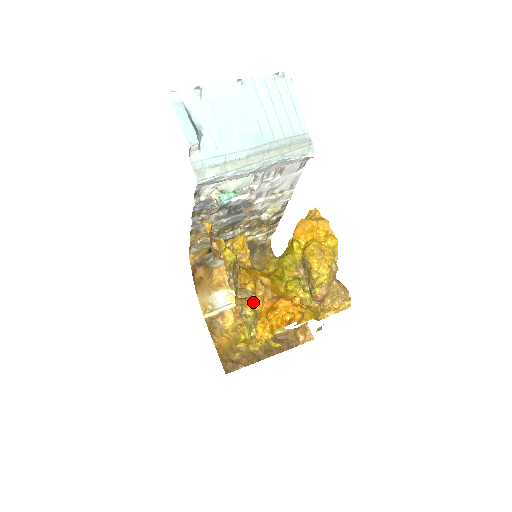
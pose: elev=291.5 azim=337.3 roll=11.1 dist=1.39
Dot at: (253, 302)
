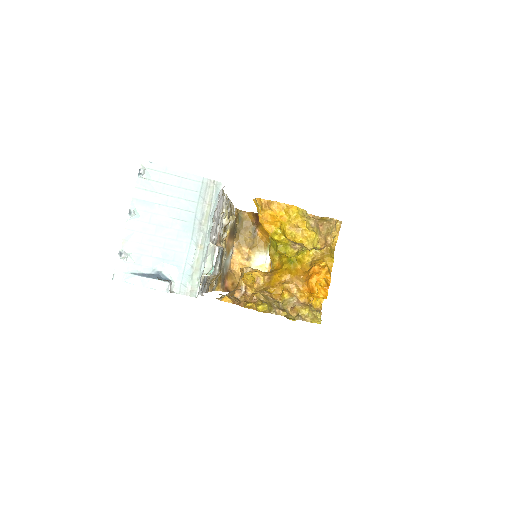
Dot at: (298, 301)
